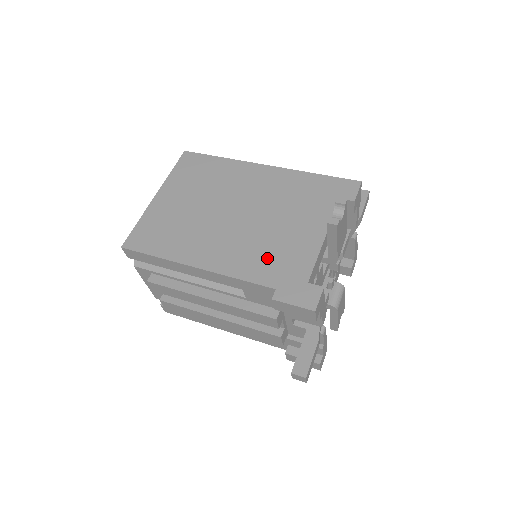
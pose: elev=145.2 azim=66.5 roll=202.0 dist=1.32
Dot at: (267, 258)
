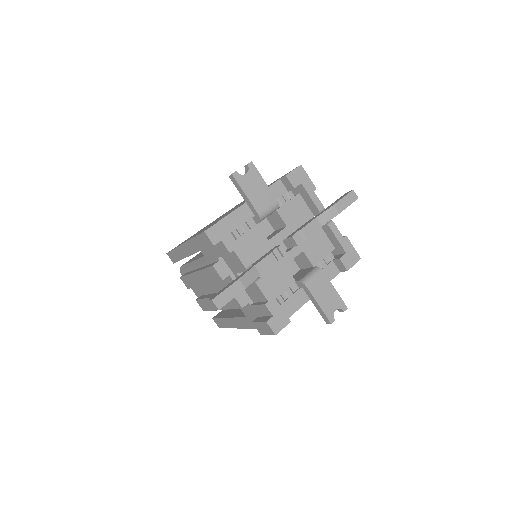
Dot at: occluded
